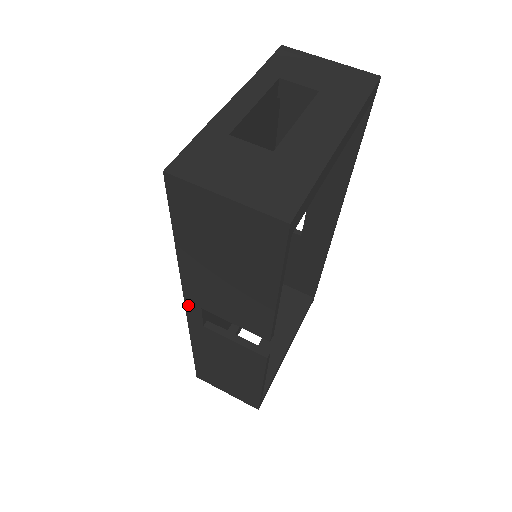
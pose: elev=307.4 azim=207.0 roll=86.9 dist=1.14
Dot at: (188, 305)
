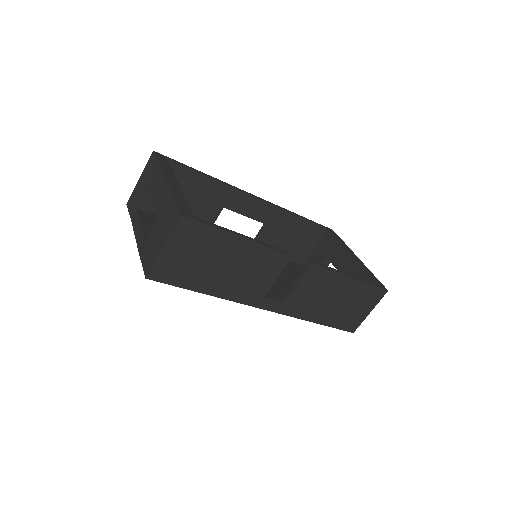
Dot at: (262, 307)
